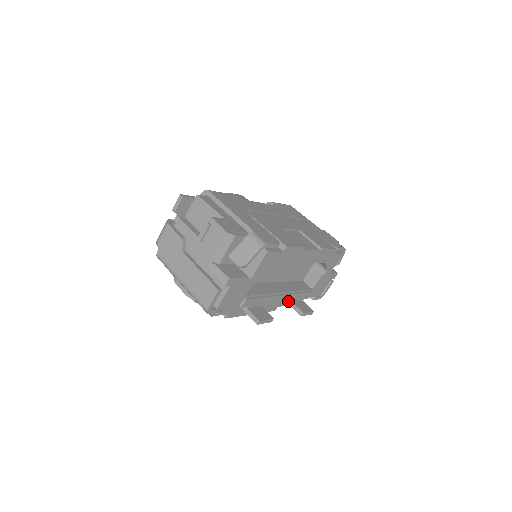
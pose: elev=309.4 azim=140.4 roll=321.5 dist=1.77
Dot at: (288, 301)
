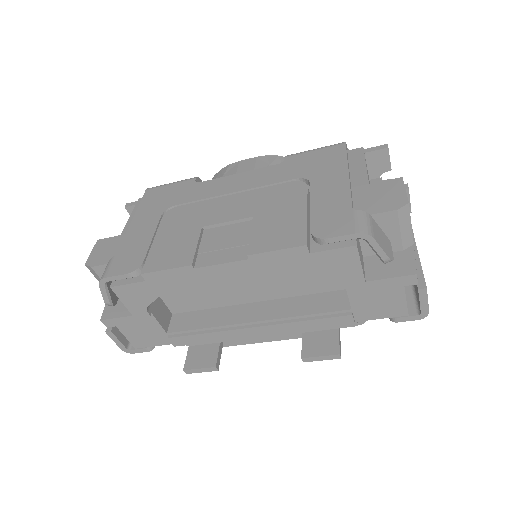
Dot at: (288, 332)
